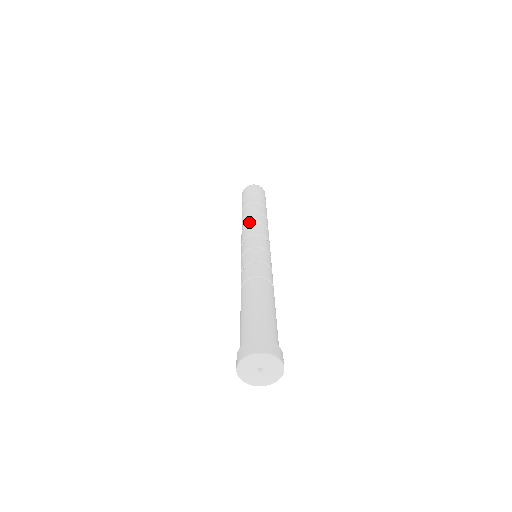
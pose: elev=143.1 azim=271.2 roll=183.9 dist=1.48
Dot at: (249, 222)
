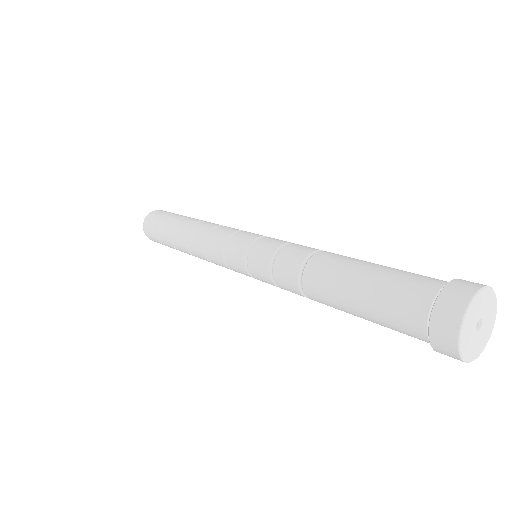
Dot at: (213, 226)
